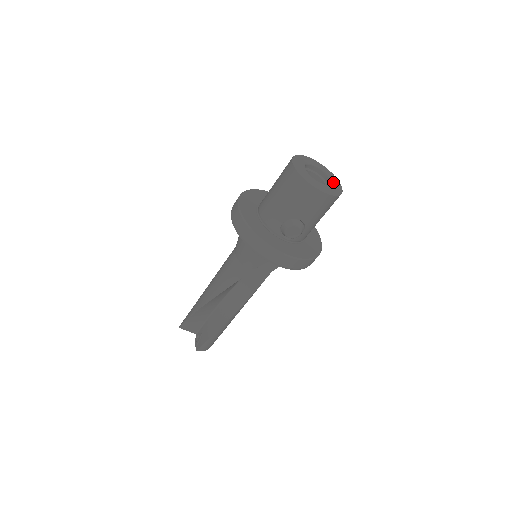
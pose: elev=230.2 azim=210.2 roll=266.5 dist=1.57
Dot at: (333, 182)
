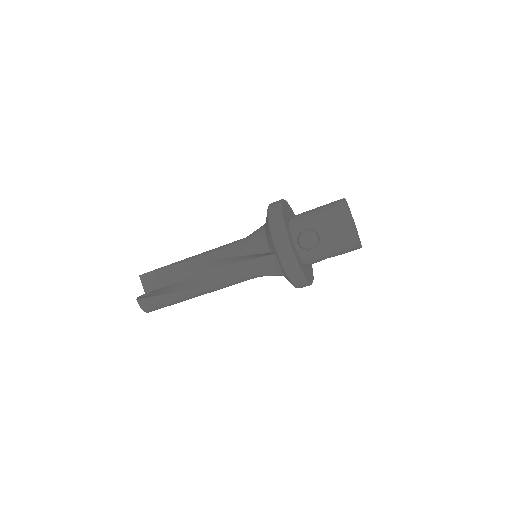
Dot at: occluded
